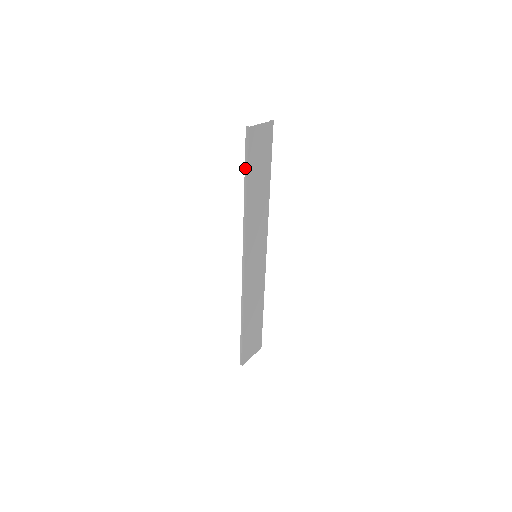
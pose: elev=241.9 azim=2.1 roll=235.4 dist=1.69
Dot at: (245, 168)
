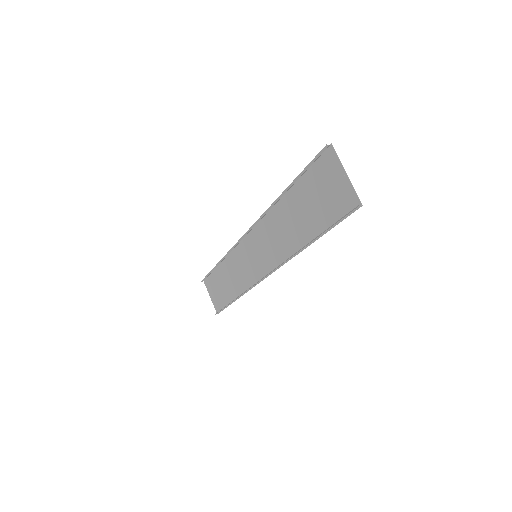
Dot at: (323, 233)
